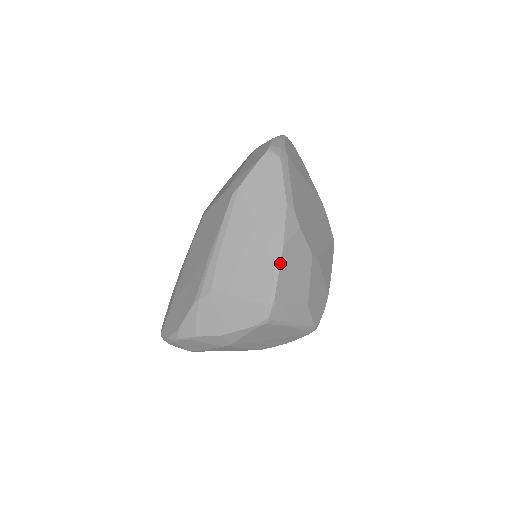
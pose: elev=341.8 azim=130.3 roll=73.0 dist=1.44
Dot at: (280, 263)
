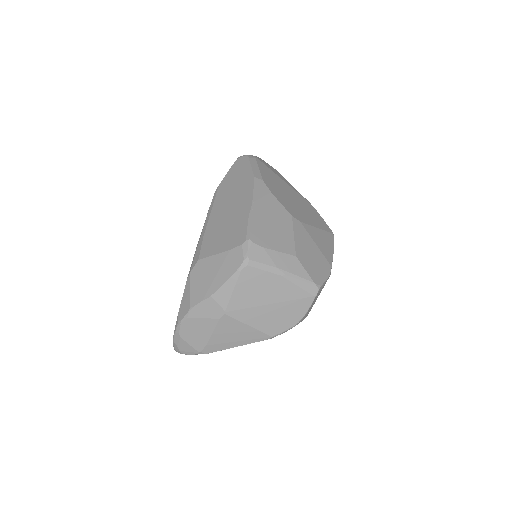
Dot at: (252, 212)
